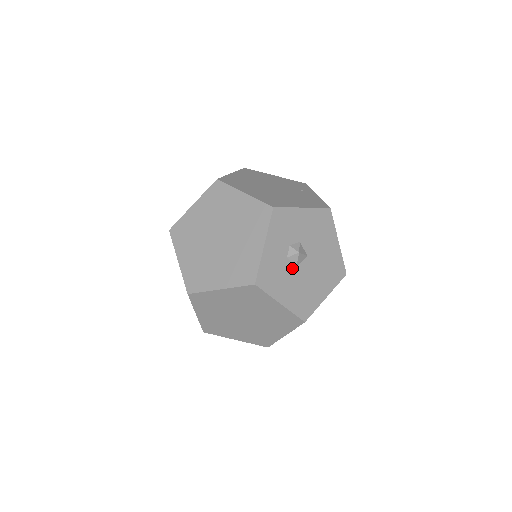
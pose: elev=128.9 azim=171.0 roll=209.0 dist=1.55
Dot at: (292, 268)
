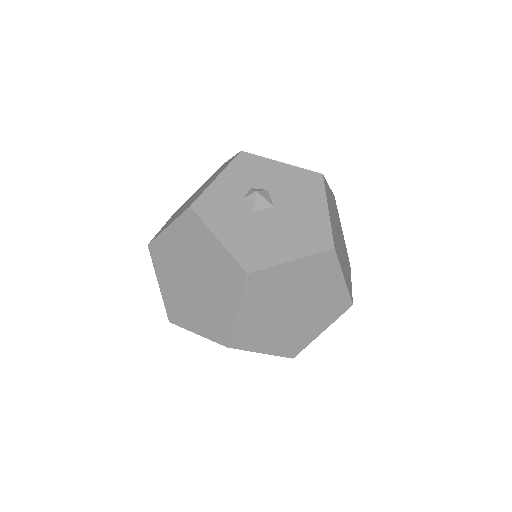
Dot at: (247, 210)
